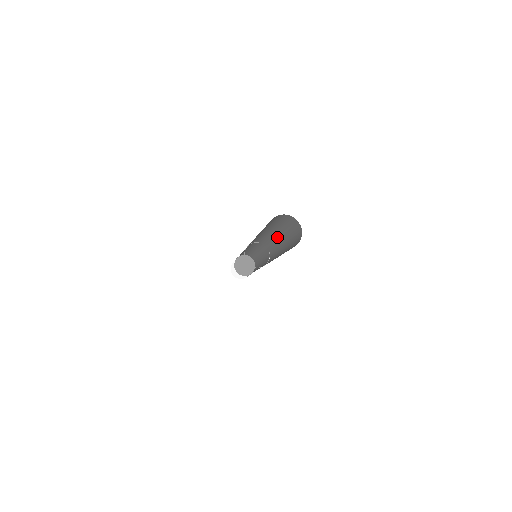
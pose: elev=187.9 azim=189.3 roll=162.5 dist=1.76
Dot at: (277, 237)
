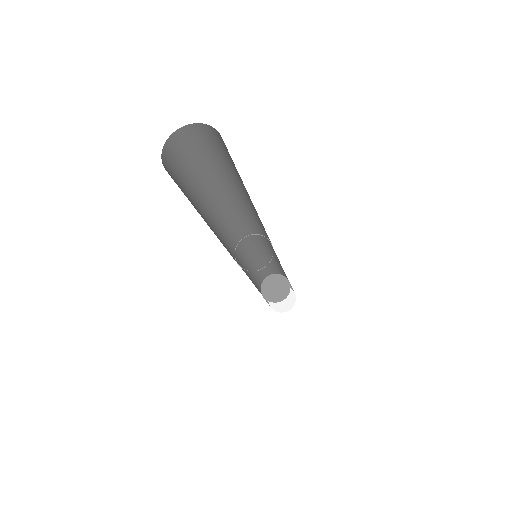
Dot at: (247, 202)
